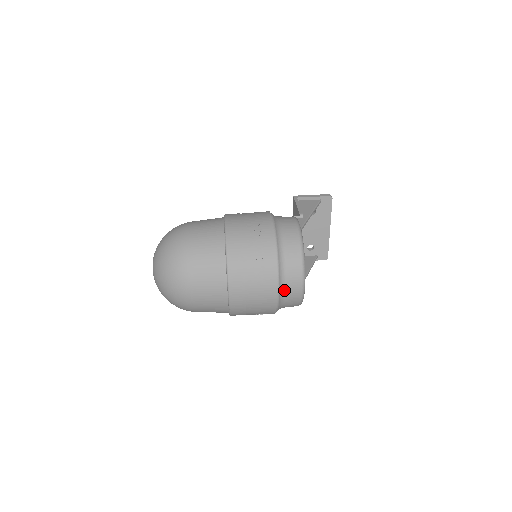
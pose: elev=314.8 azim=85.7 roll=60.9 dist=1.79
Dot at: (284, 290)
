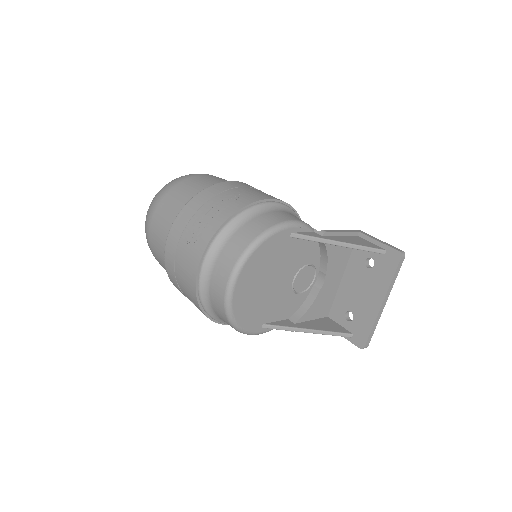
Dot at: (210, 276)
